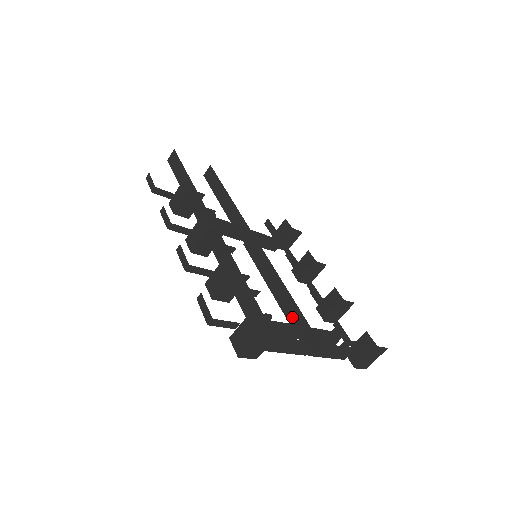
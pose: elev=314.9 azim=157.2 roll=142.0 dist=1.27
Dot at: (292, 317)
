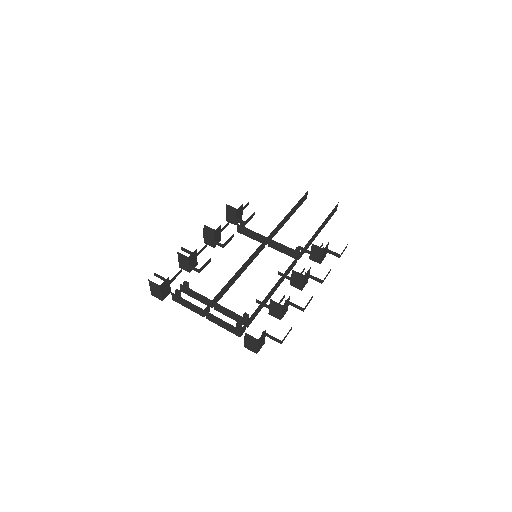
Dot at: occluded
